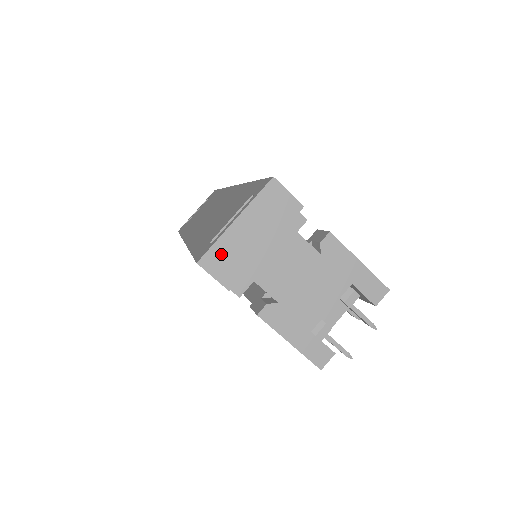
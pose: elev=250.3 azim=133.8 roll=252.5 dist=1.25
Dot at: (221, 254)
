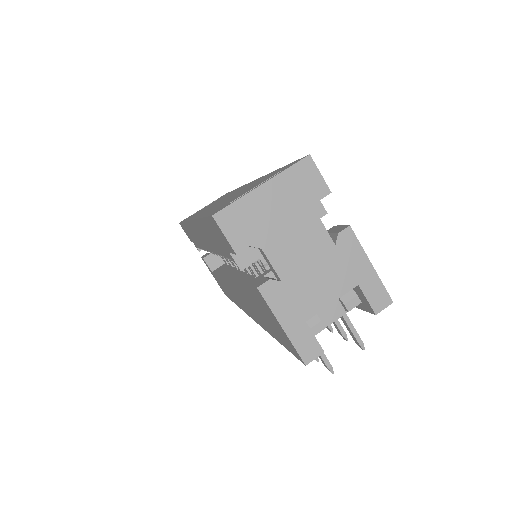
Dot at: (239, 214)
